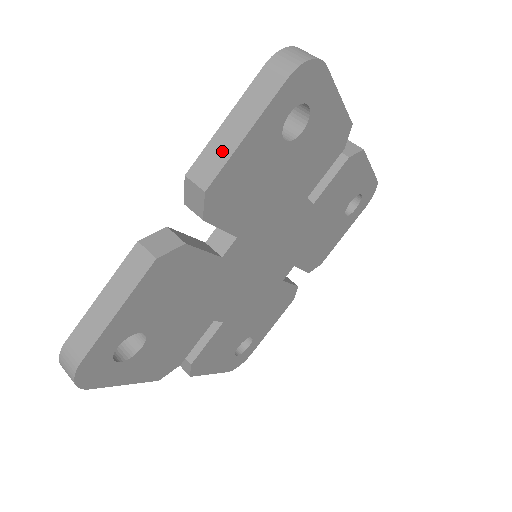
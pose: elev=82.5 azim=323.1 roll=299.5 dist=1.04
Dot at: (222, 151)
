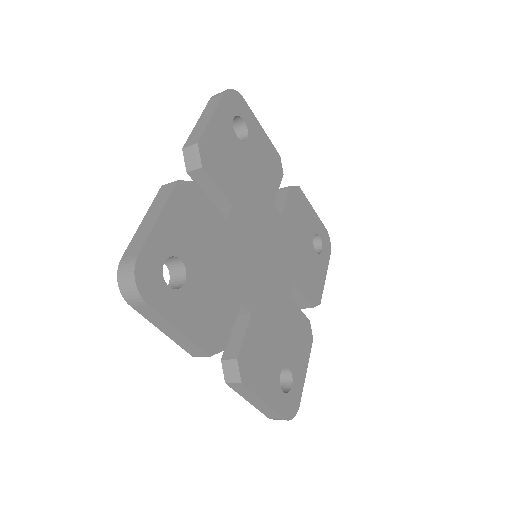
Dot at: (201, 128)
